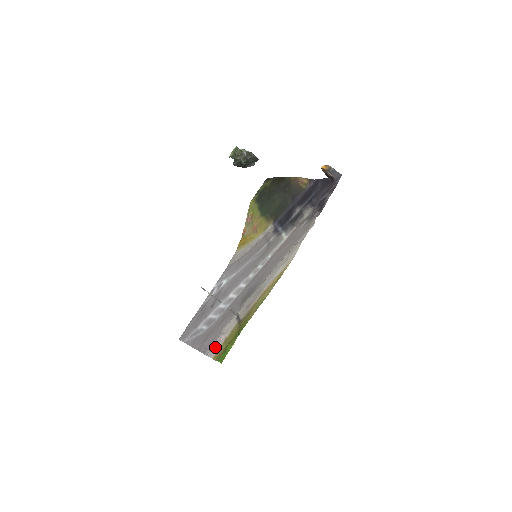
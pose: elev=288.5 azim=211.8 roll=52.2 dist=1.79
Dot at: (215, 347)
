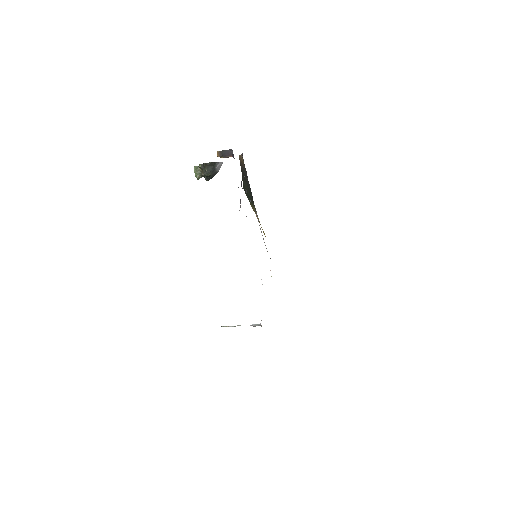
Dot at: occluded
